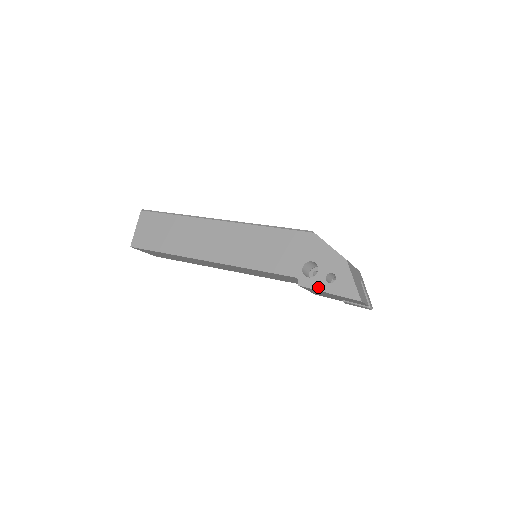
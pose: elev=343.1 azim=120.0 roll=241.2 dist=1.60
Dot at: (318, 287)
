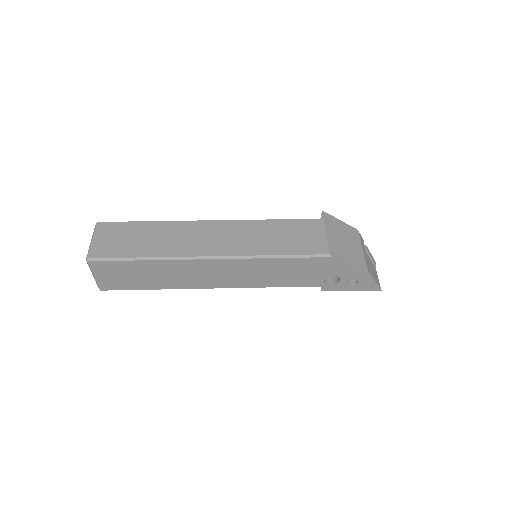
Dot at: (341, 289)
